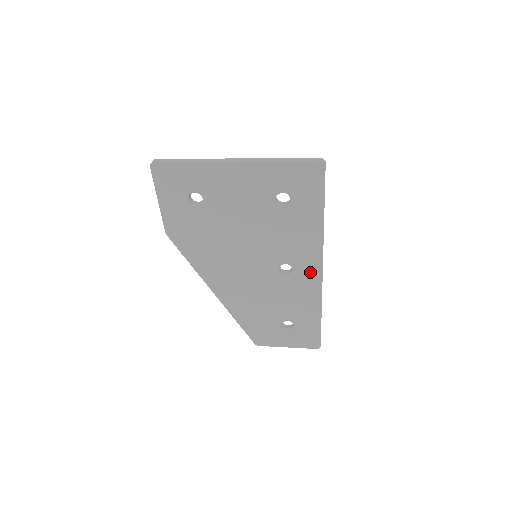
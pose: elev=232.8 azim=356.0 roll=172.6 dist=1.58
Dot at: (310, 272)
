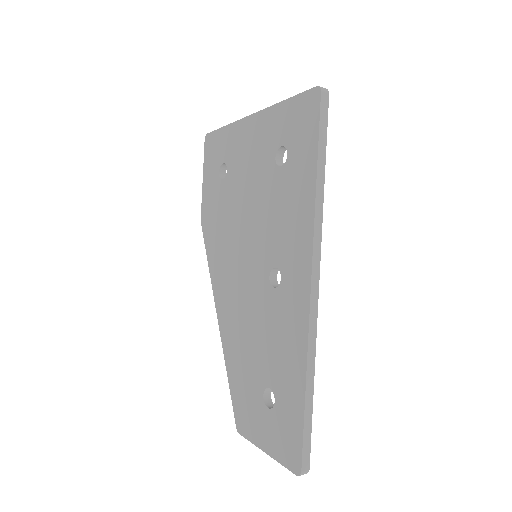
Dot at: (298, 285)
